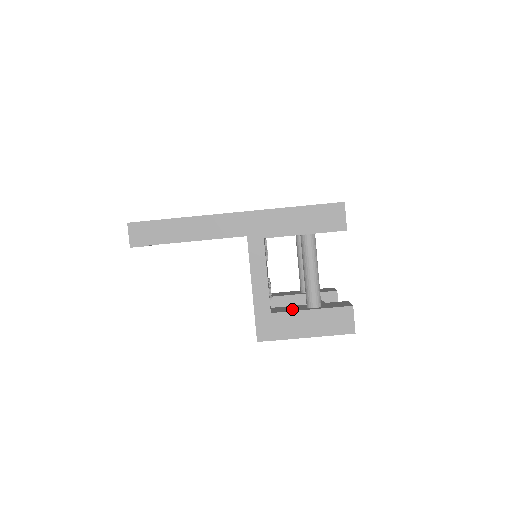
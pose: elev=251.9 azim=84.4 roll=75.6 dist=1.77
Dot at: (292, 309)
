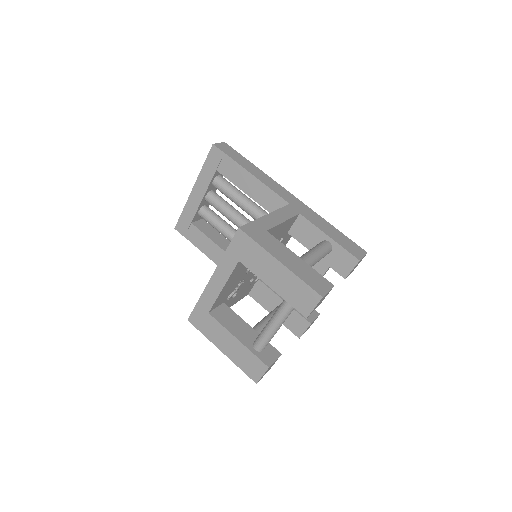
Dot at: occluded
